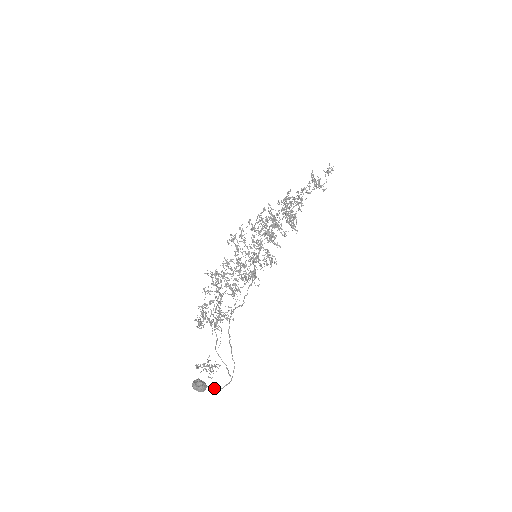
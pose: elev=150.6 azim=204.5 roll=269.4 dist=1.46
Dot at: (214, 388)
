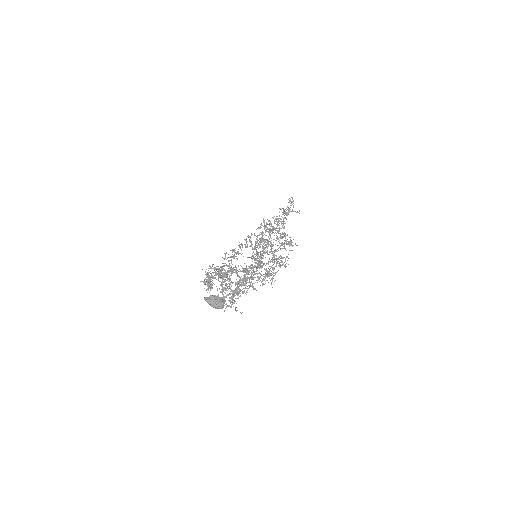
Dot at: (230, 294)
